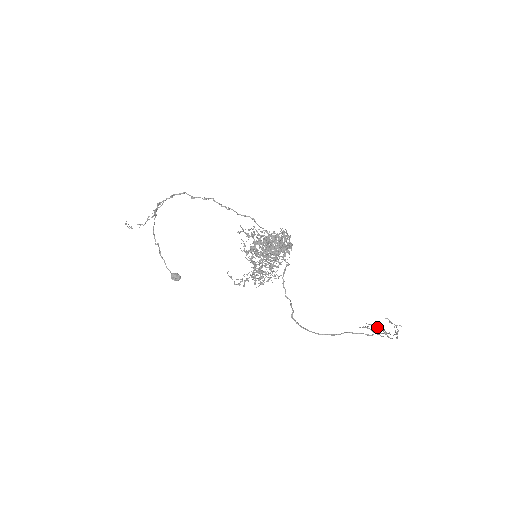
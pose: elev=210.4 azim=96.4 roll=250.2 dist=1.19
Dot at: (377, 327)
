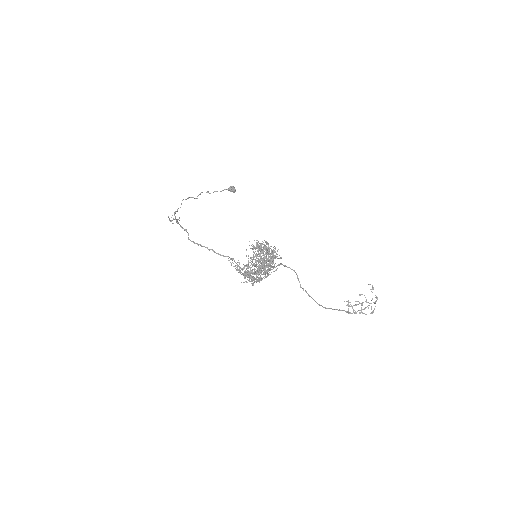
Dot at: (356, 305)
